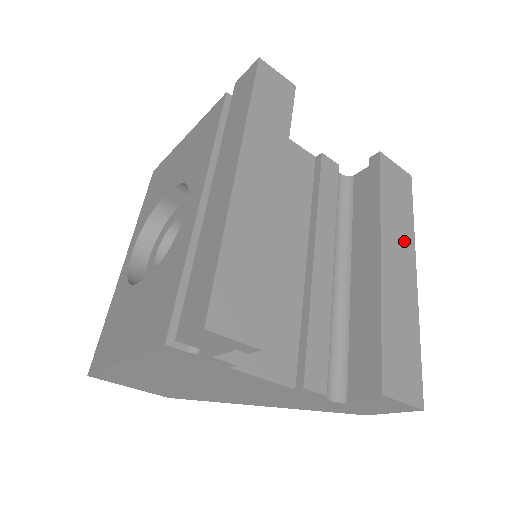
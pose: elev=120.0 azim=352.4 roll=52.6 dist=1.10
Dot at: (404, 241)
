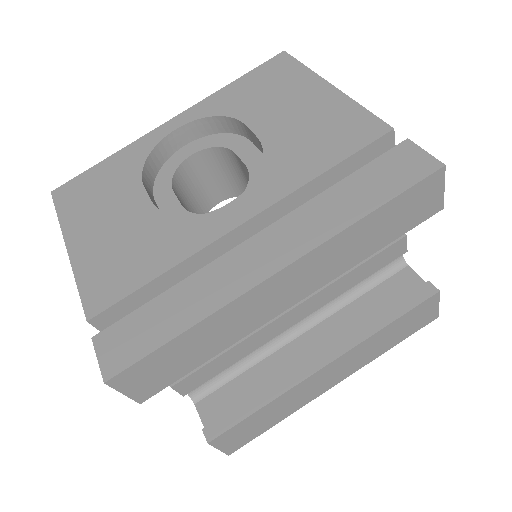
Dot at: (359, 361)
